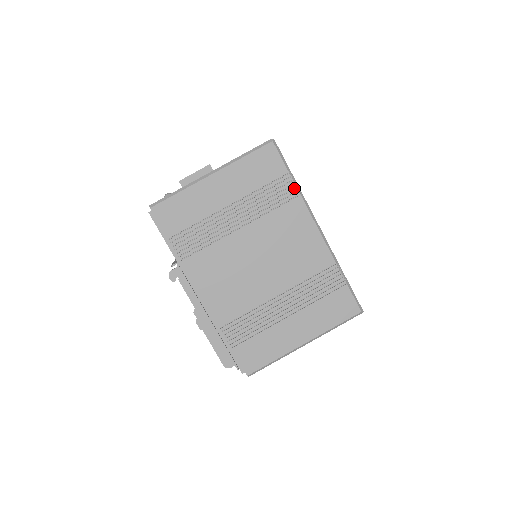
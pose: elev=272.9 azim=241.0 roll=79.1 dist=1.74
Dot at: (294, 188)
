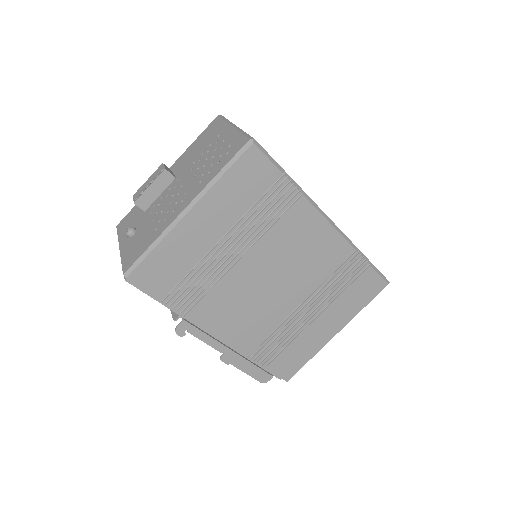
Dot at: (293, 189)
